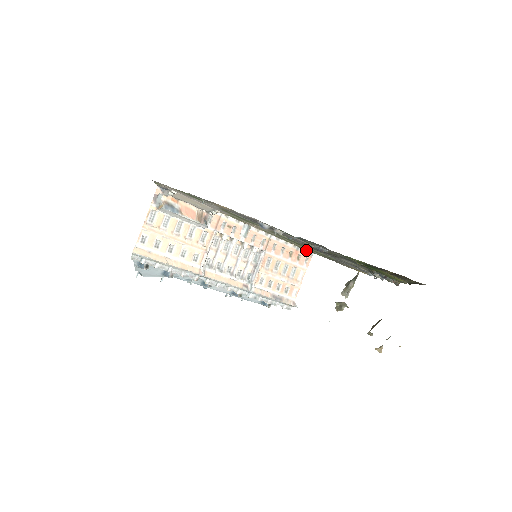
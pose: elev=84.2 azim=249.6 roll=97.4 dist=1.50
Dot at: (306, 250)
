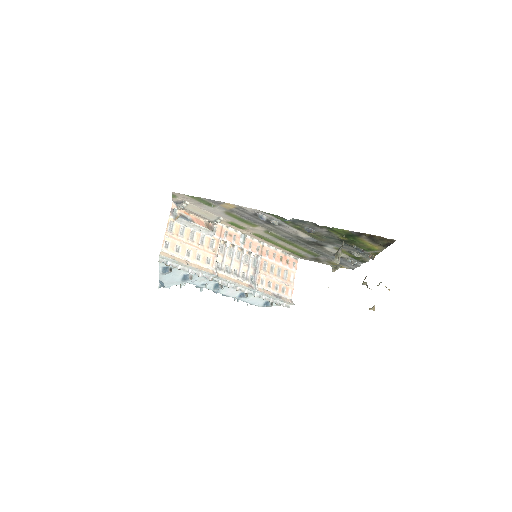
Dot at: (292, 255)
